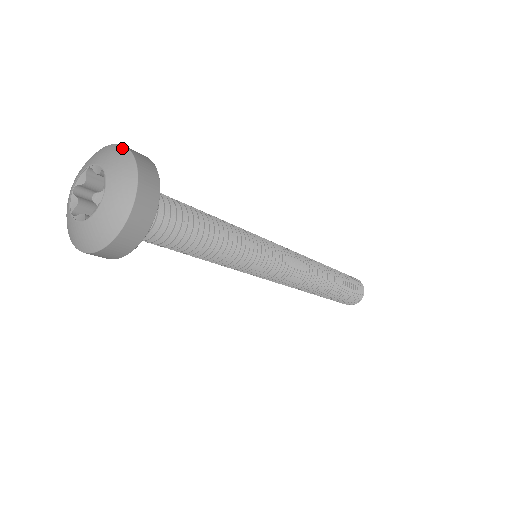
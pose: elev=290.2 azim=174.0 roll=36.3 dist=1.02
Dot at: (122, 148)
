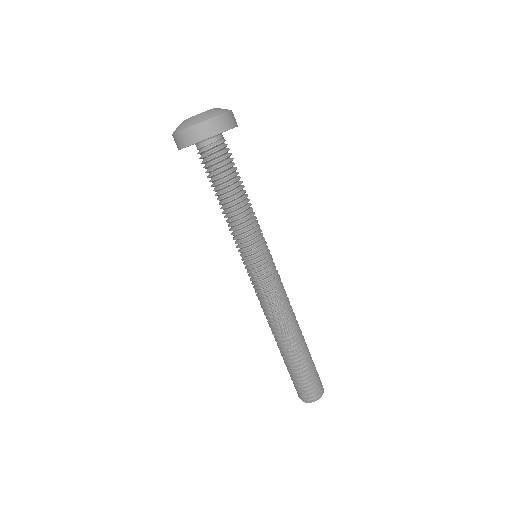
Dot at: occluded
